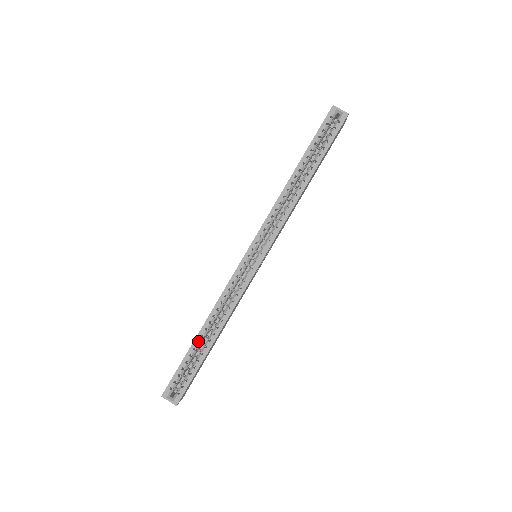
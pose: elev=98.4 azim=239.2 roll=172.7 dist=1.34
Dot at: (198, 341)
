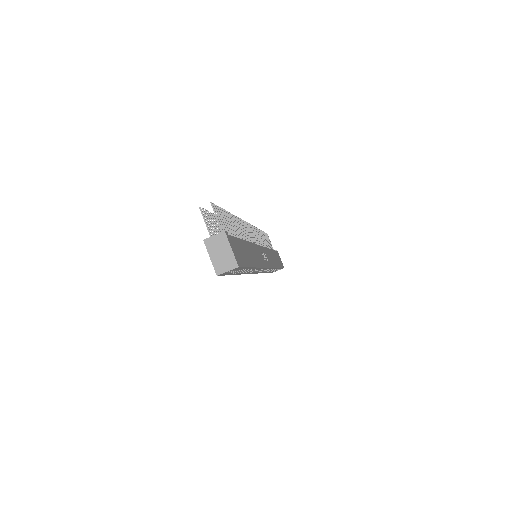
Dot at: occluded
